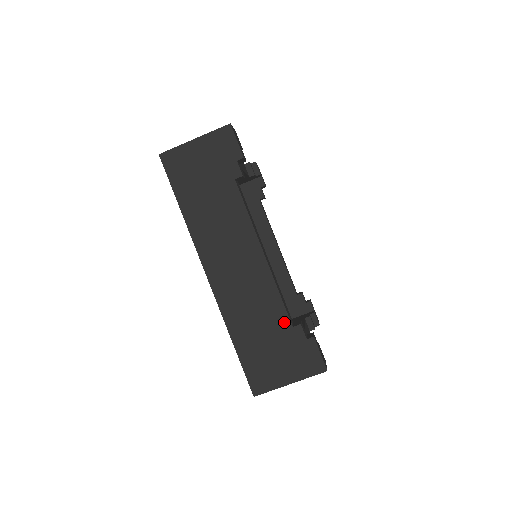
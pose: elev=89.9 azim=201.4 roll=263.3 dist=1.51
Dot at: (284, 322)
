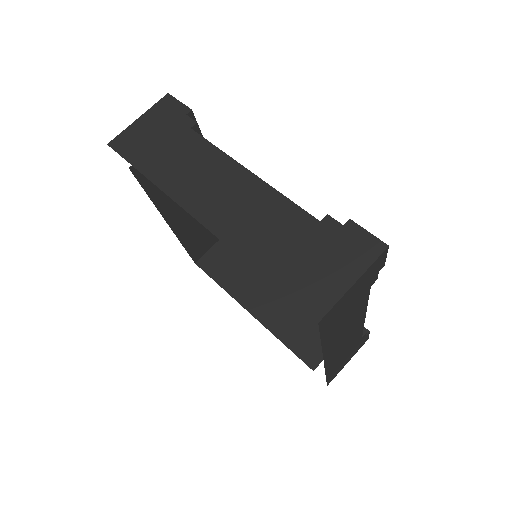
Dot at: (307, 221)
